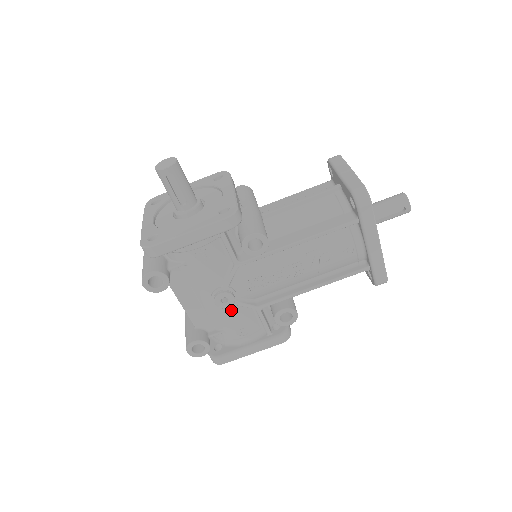
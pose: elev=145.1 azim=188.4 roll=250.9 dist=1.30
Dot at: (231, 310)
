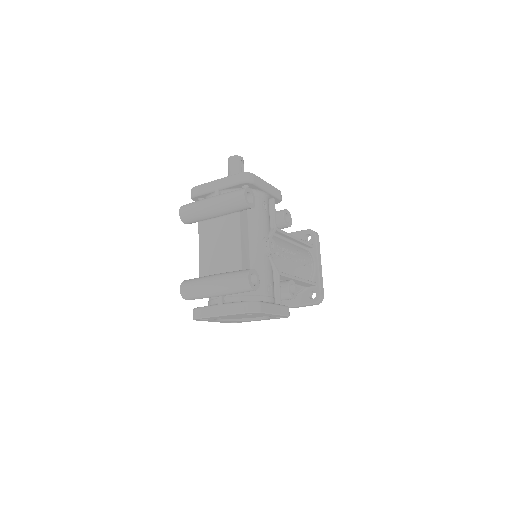
Dot at: (268, 263)
